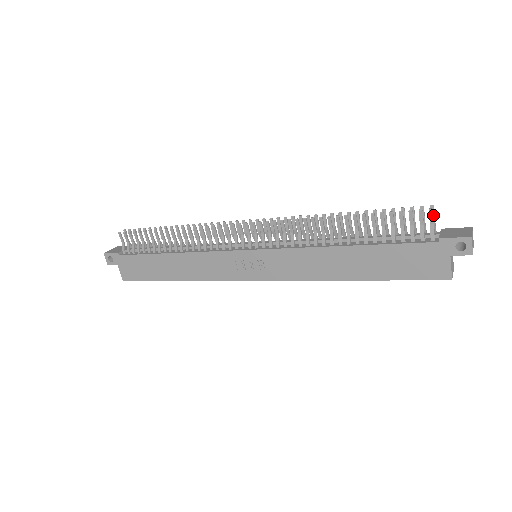
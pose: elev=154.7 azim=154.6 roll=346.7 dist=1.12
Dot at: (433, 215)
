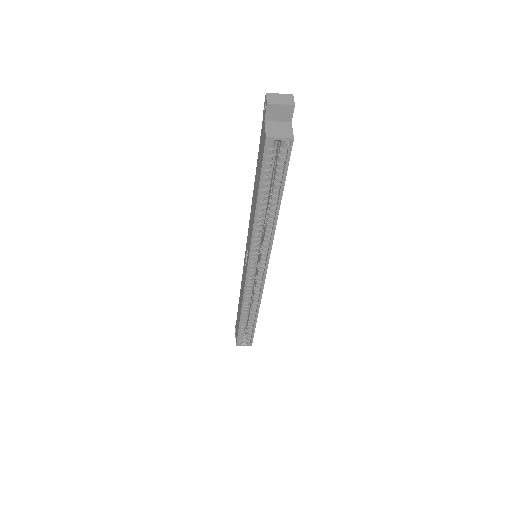
Dot at: occluded
